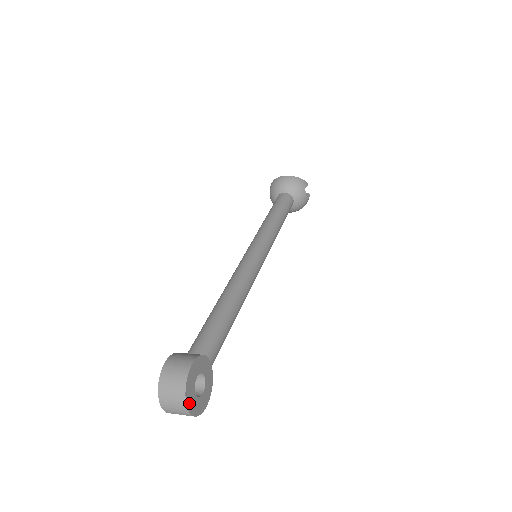
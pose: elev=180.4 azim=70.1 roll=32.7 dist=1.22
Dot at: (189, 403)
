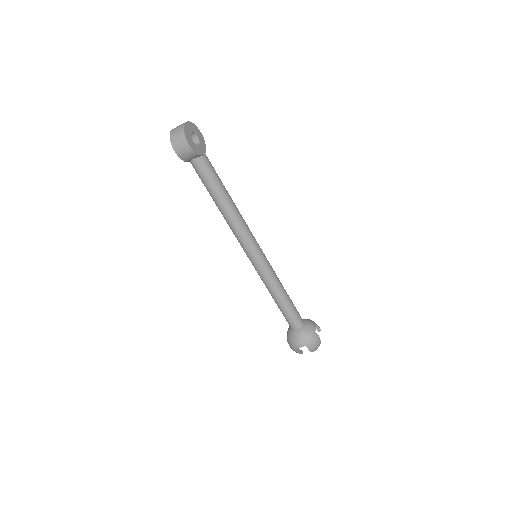
Dot at: (188, 125)
